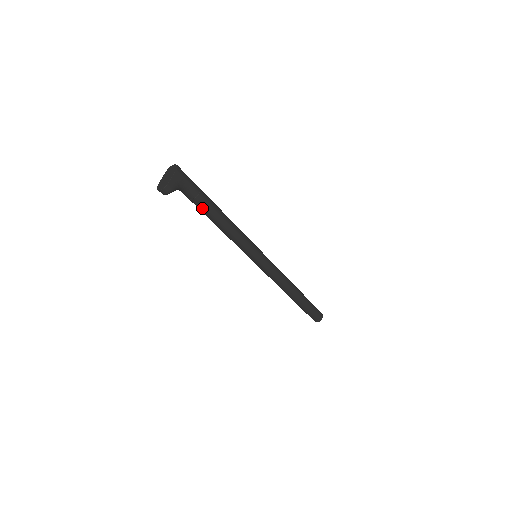
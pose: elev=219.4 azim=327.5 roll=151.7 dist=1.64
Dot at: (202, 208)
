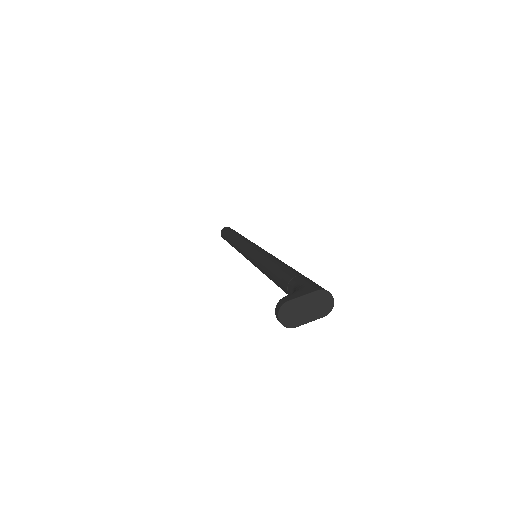
Dot at: (283, 290)
